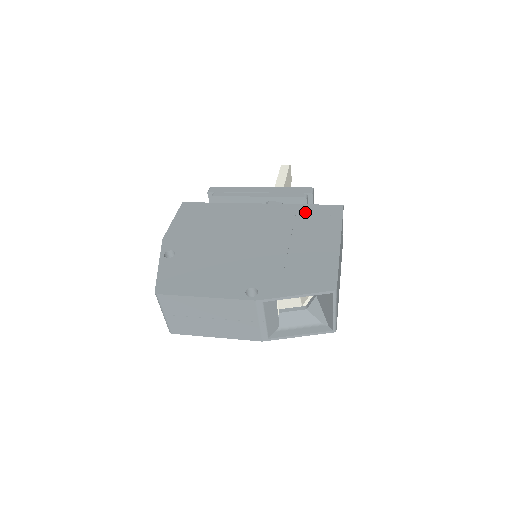
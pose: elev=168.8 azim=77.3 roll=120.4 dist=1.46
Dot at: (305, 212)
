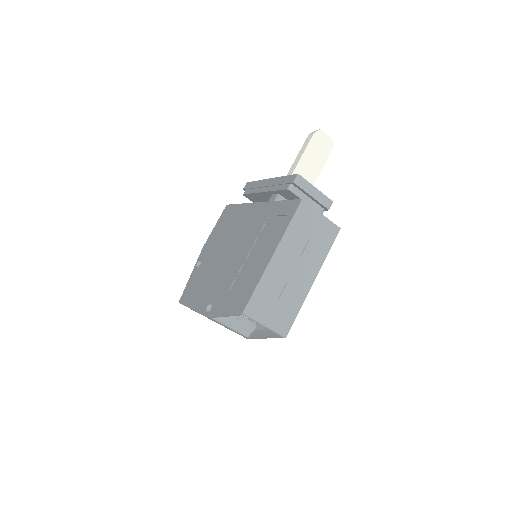
Dot at: (275, 212)
